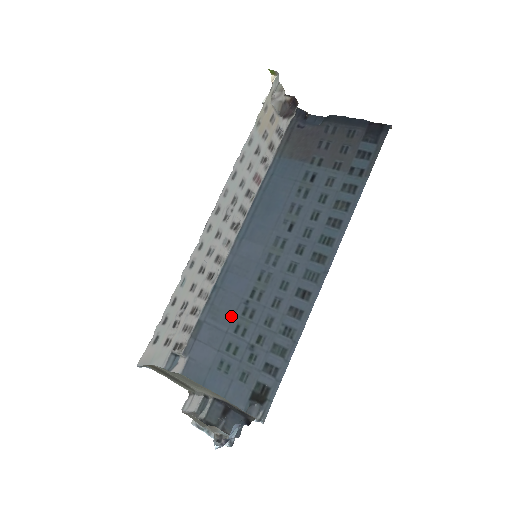
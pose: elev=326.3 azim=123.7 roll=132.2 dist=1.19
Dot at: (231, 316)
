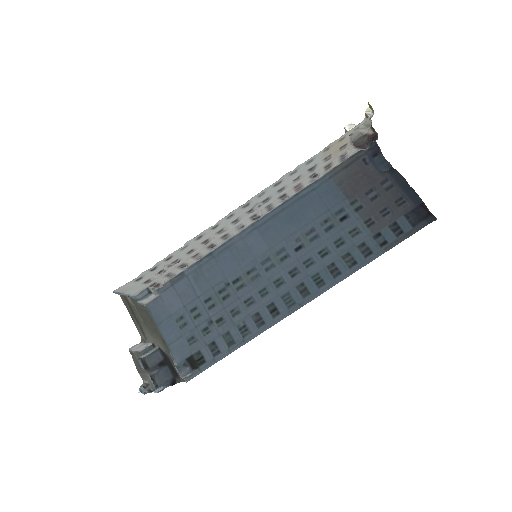
Dot at: (209, 287)
